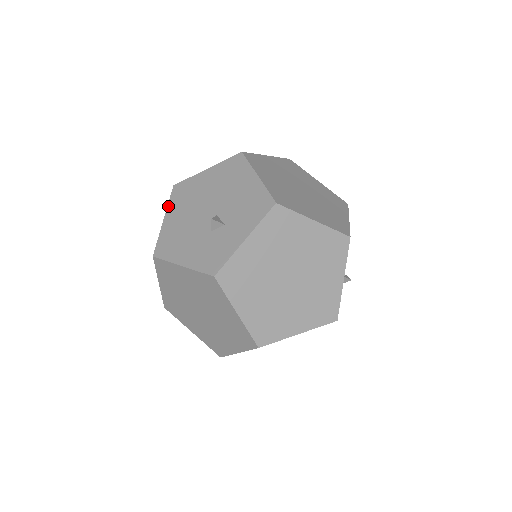
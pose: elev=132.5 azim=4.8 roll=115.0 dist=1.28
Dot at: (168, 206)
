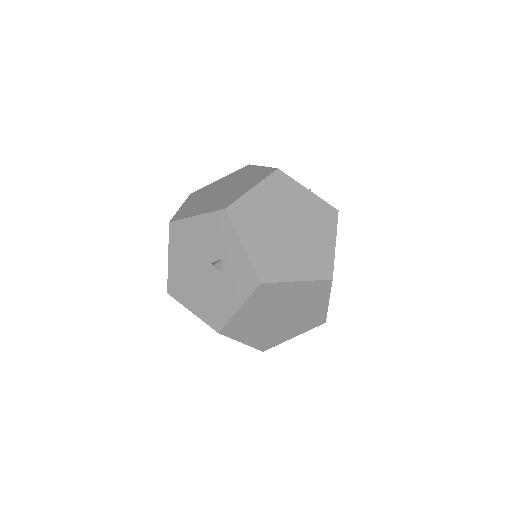
Dot at: (182, 304)
